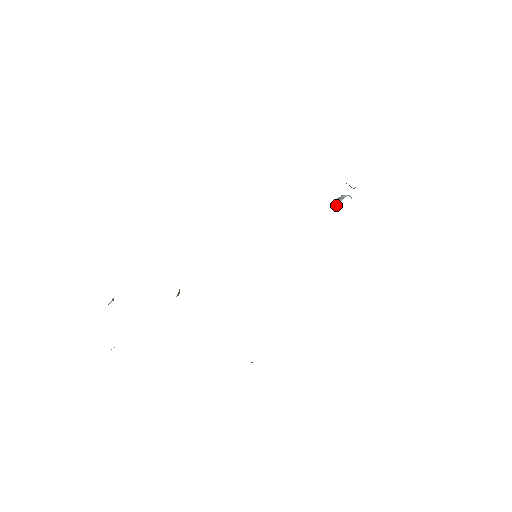
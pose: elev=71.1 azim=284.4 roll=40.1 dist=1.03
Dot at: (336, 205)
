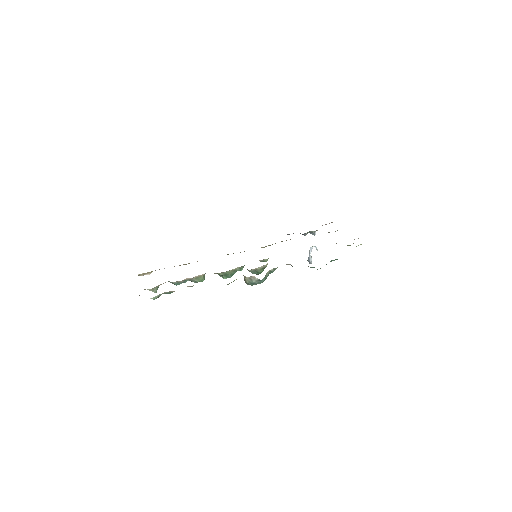
Dot at: (309, 259)
